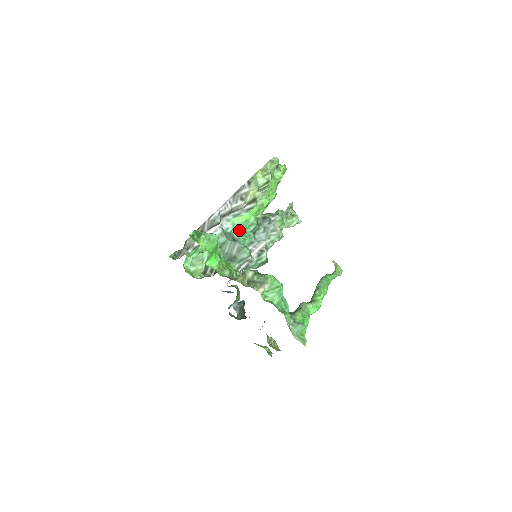
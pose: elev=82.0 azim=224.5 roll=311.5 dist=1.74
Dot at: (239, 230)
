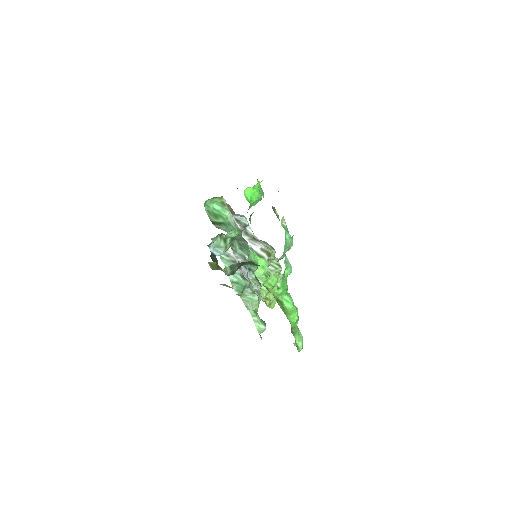
Dot at: occluded
